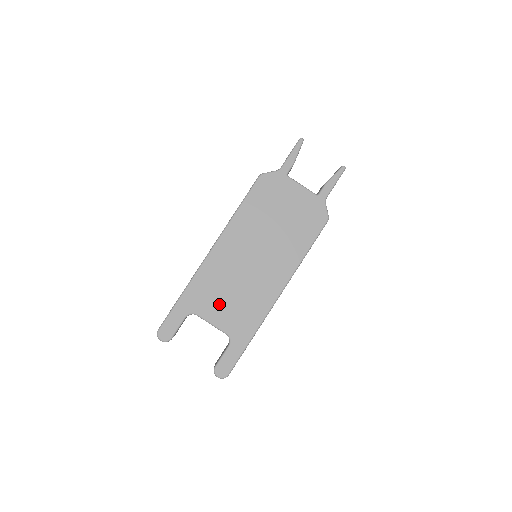
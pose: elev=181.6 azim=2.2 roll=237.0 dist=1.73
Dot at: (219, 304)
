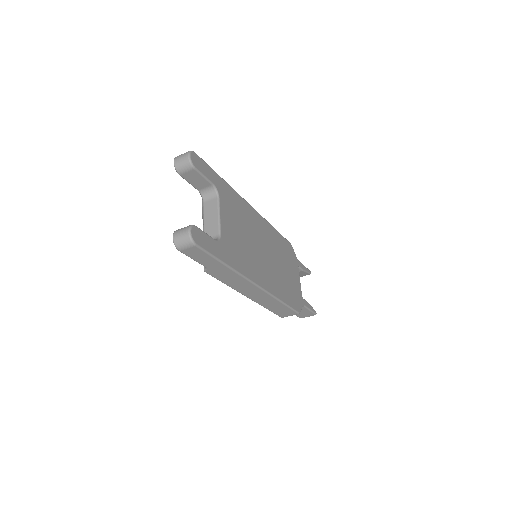
Dot at: (233, 221)
